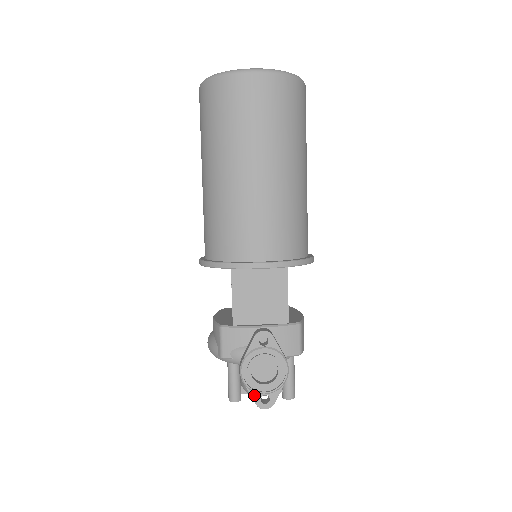
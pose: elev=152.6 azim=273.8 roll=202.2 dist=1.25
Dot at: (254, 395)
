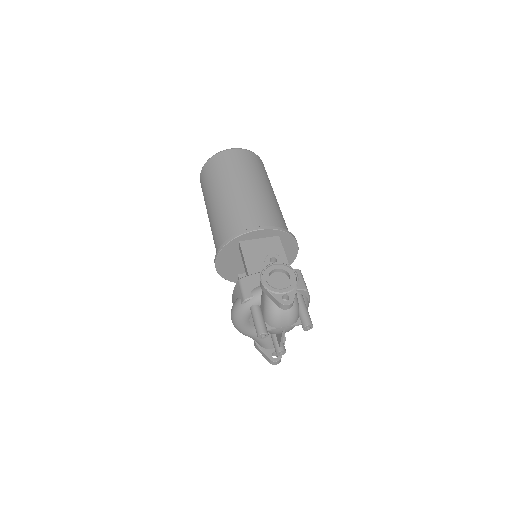
Dot at: (276, 296)
